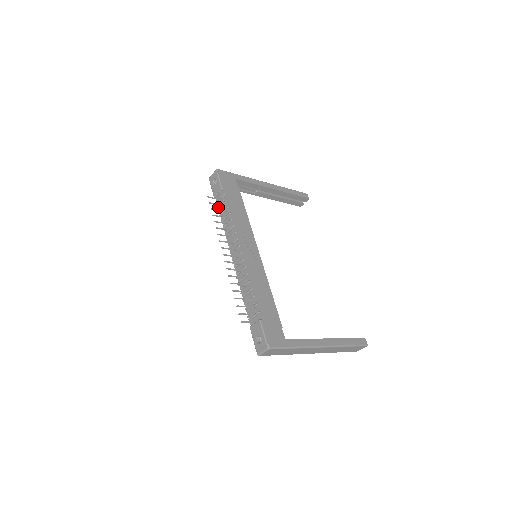
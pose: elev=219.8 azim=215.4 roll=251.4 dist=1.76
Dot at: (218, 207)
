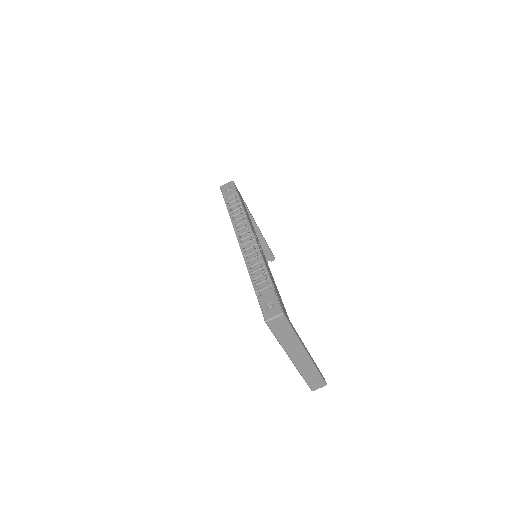
Dot at: (227, 207)
